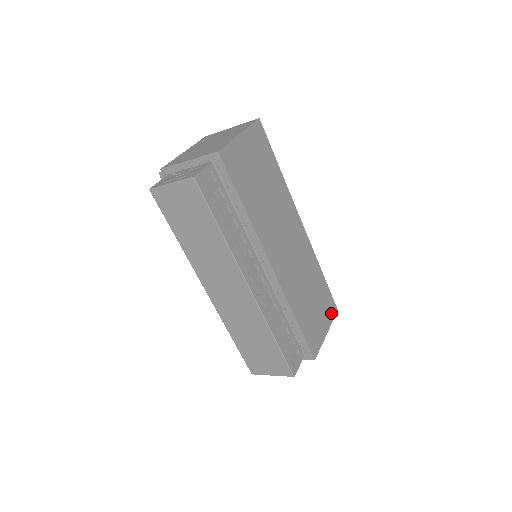
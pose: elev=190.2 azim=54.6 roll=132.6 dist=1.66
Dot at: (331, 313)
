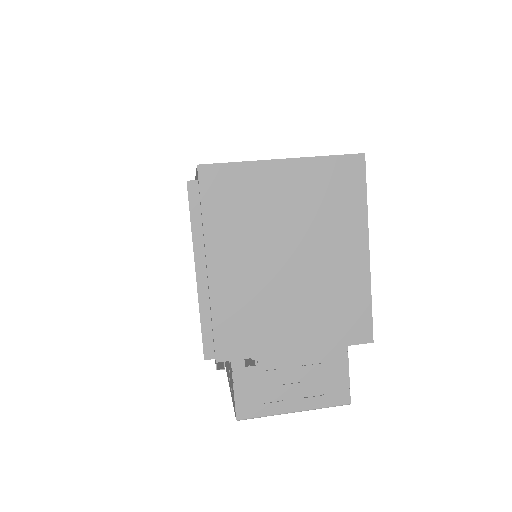
Dot at: occluded
